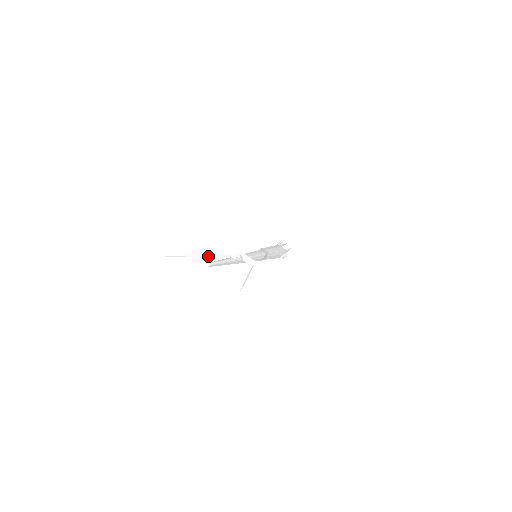
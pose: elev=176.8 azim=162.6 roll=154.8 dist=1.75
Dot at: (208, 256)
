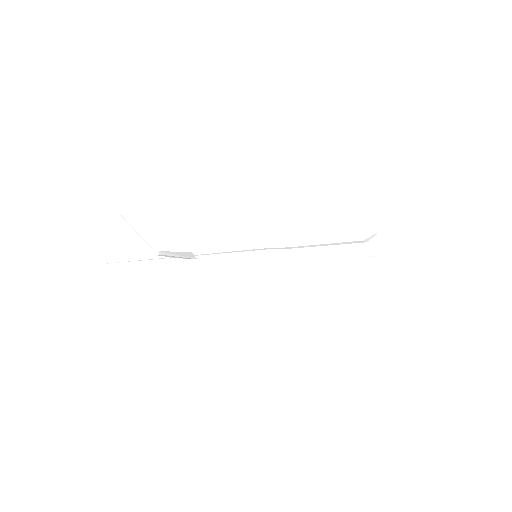
Dot at: (159, 267)
